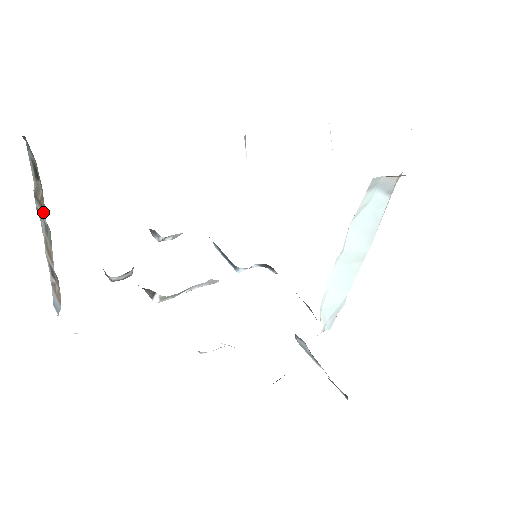
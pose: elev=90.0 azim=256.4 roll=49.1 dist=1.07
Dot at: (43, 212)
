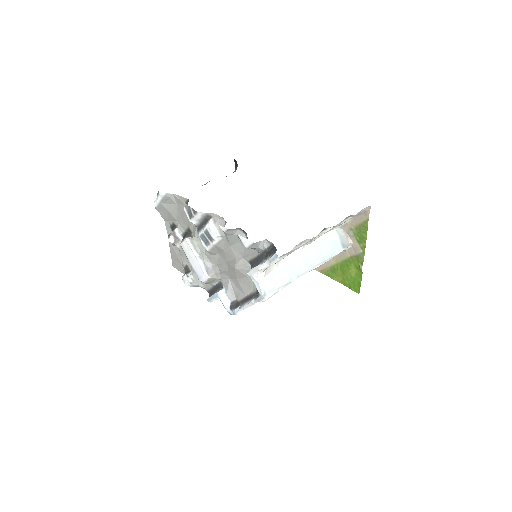
Dot at: occluded
